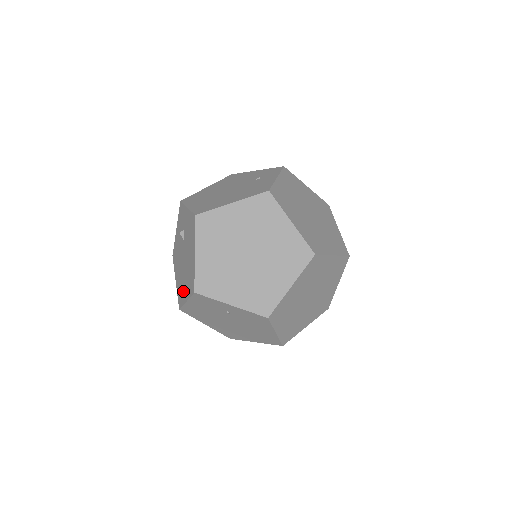
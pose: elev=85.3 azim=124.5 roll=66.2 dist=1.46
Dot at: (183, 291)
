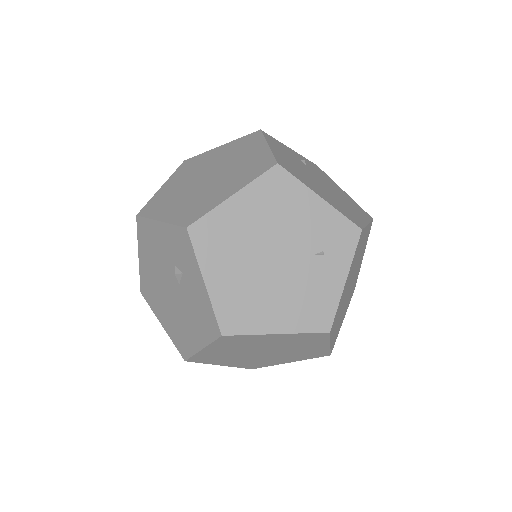
Dot at: (157, 306)
